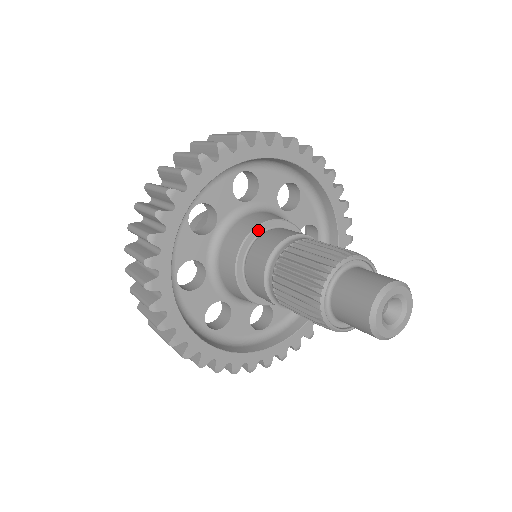
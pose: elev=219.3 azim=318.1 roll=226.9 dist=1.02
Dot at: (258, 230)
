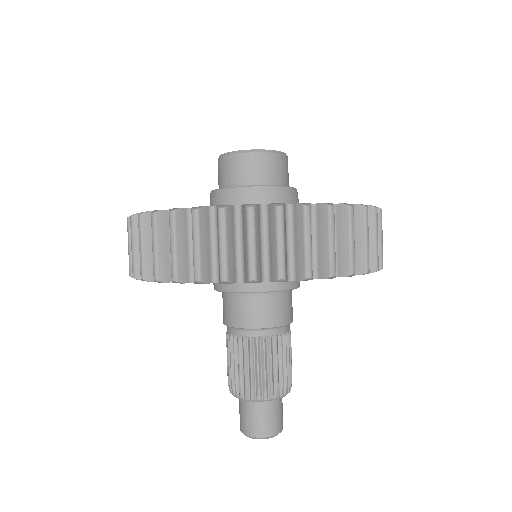
Dot at: (223, 291)
